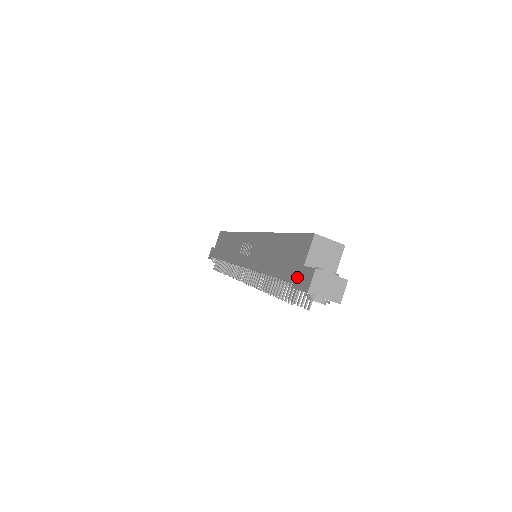
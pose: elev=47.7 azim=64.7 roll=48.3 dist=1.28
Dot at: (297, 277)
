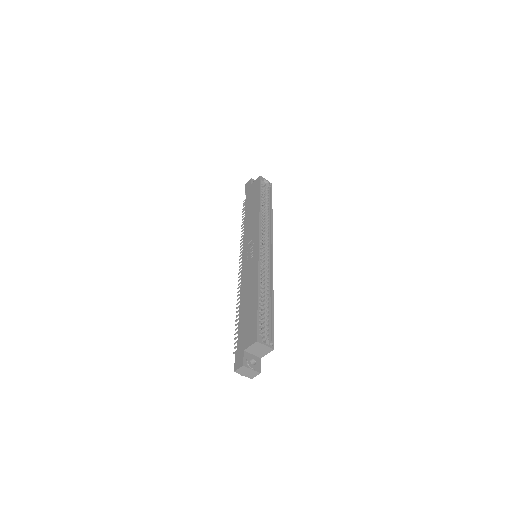
Dot at: (239, 350)
